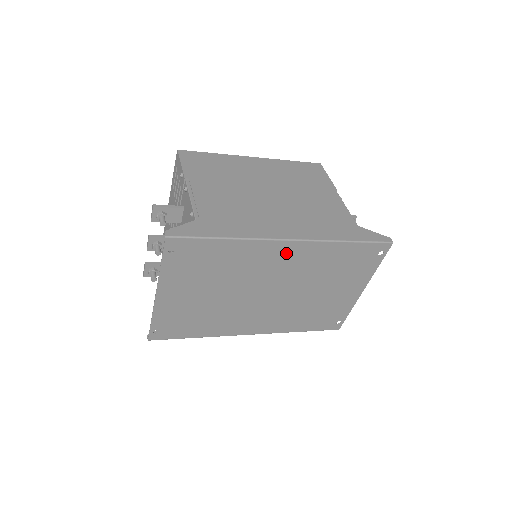
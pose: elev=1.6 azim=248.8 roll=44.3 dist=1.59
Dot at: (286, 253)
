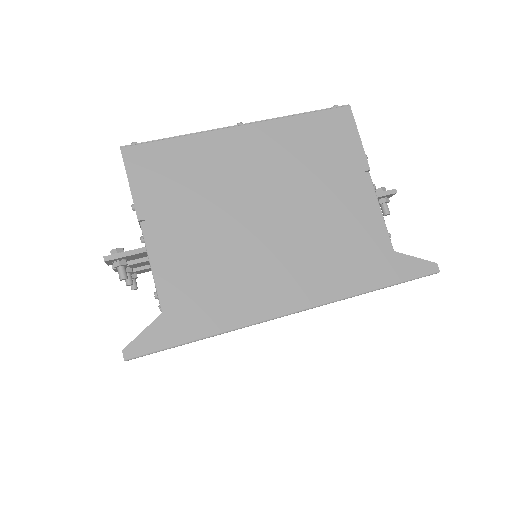
Dot at: occluded
